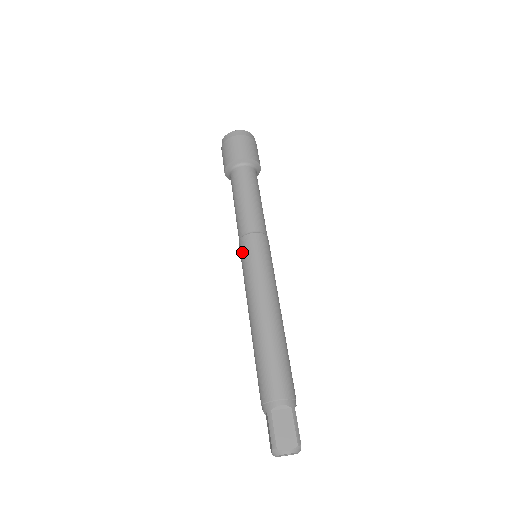
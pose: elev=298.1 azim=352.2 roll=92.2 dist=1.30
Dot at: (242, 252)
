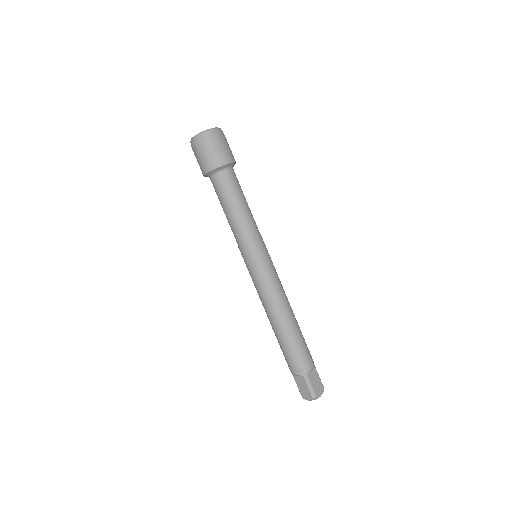
Dot at: (251, 257)
